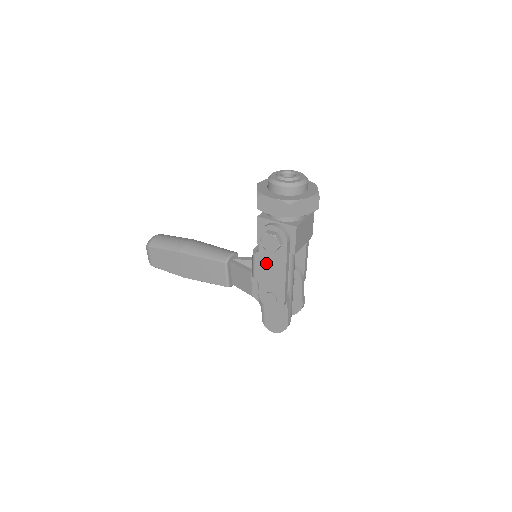
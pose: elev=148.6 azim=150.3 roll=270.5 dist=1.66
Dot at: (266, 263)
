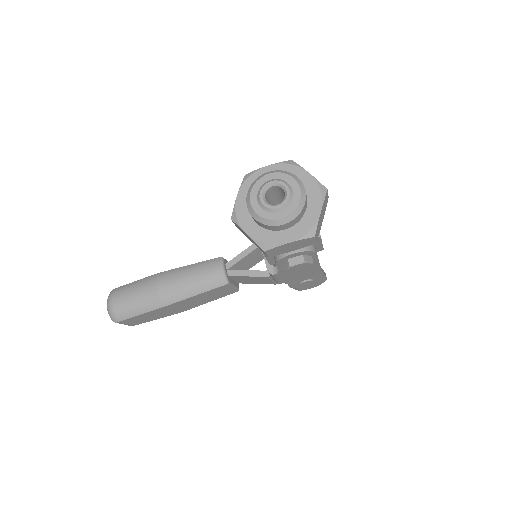
Dot at: (292, 273)
